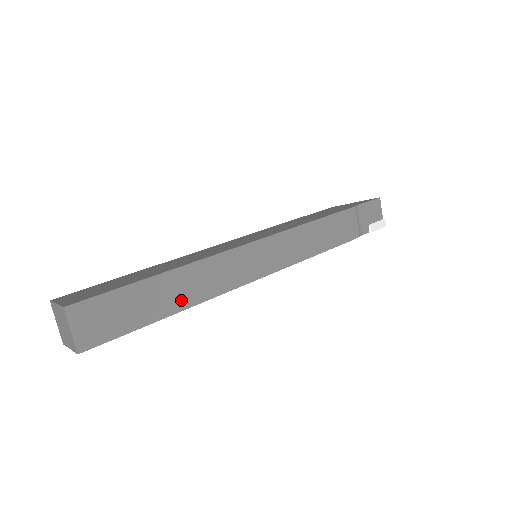
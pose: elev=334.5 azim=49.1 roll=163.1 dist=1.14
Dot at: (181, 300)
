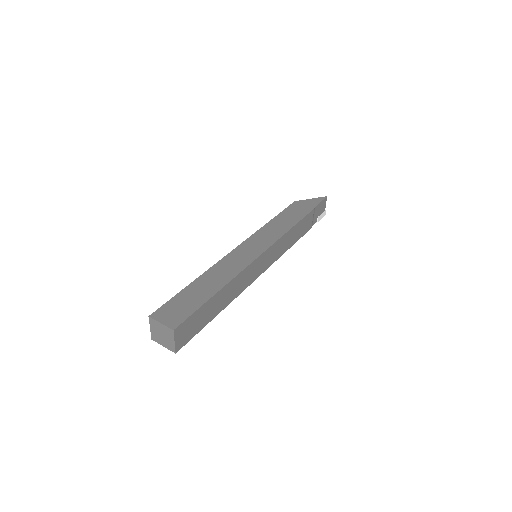
Dot at: (223, 304)
